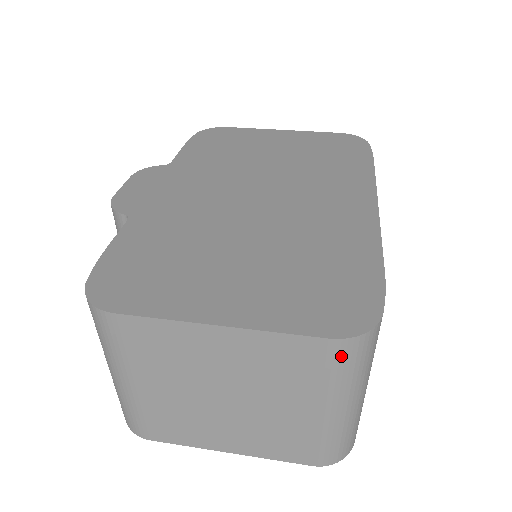
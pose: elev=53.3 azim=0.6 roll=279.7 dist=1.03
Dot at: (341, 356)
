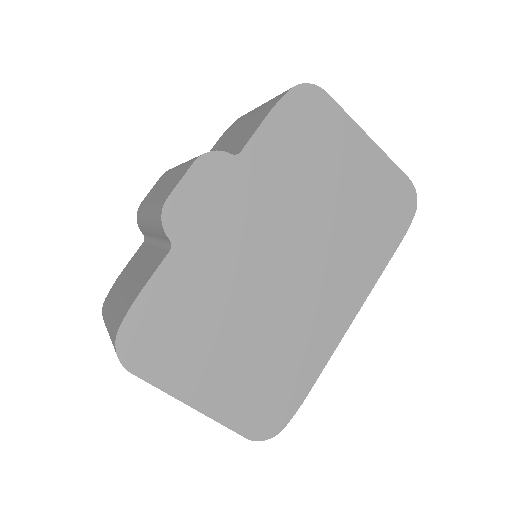
Dot at: occluded
